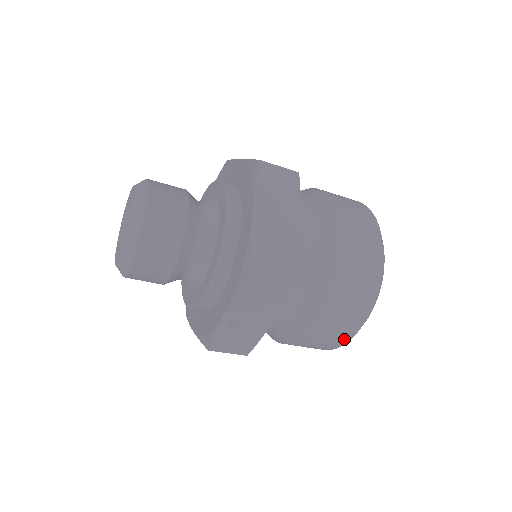
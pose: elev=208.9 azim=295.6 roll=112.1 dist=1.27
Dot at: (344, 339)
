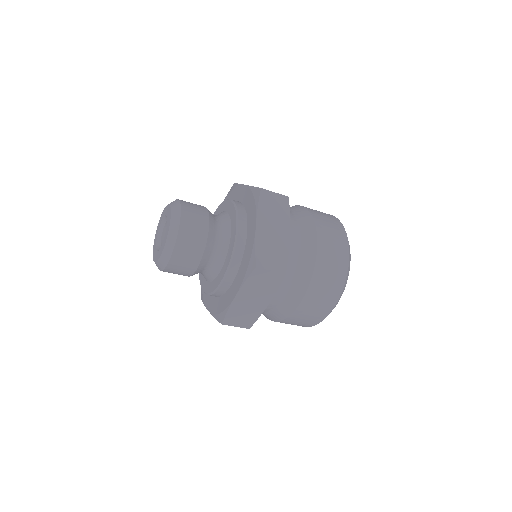
Dot at: occluded
